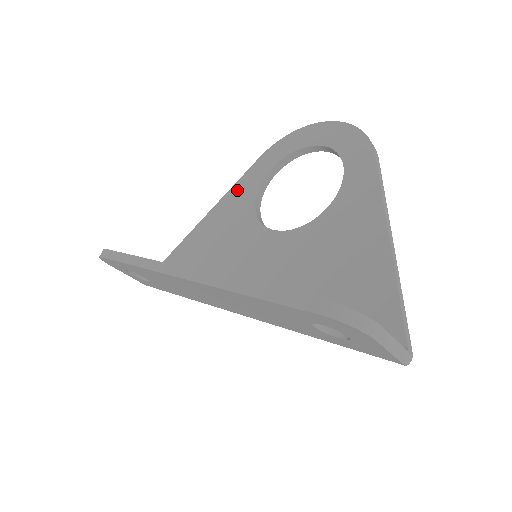
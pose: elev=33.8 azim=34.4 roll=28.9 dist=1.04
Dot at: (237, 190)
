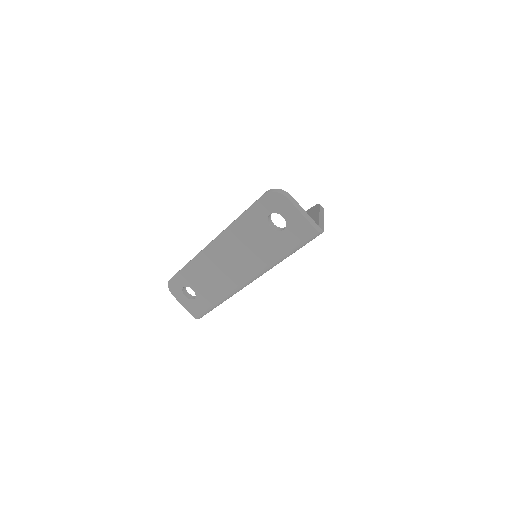
Dot at: occluded
